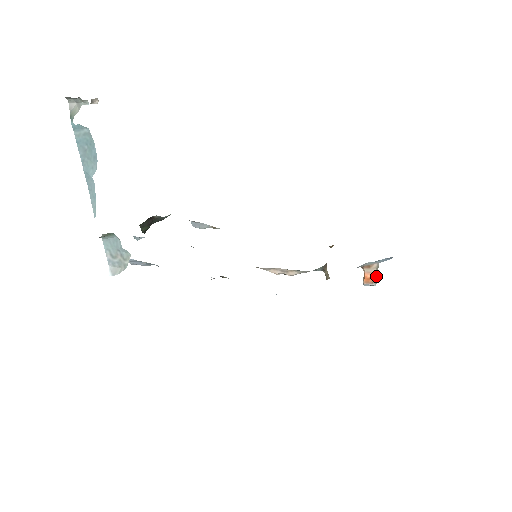
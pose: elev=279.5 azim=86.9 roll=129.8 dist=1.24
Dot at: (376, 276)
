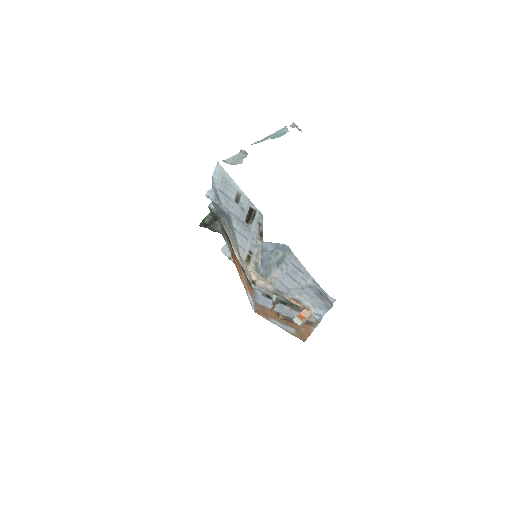
Dot at: (306, 320)
